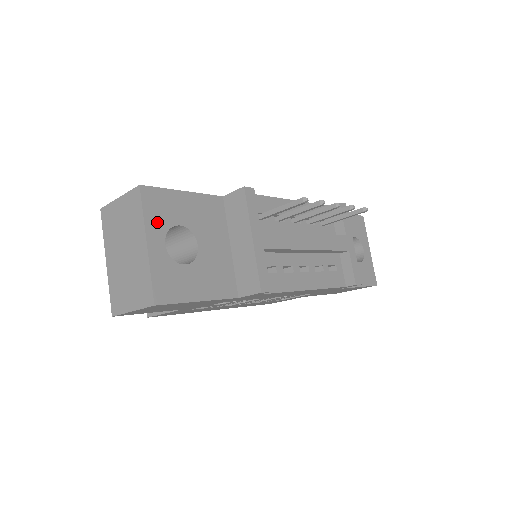
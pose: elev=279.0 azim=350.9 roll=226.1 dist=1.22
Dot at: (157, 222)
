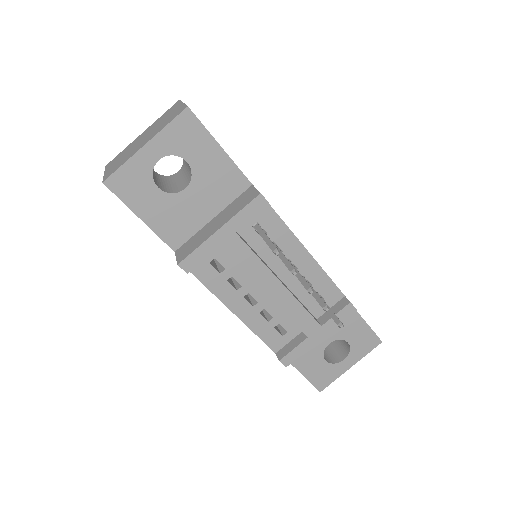
Dot at: (171, 141)
